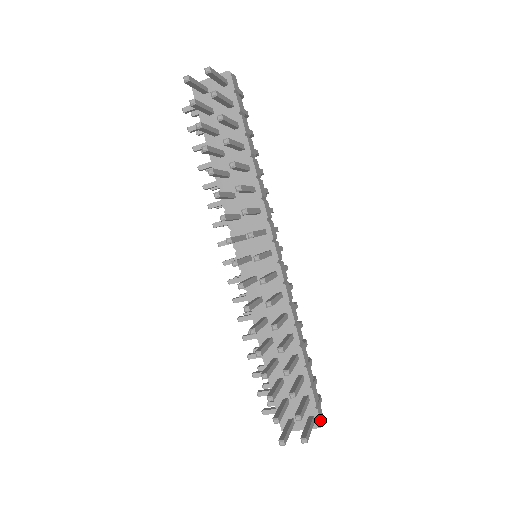
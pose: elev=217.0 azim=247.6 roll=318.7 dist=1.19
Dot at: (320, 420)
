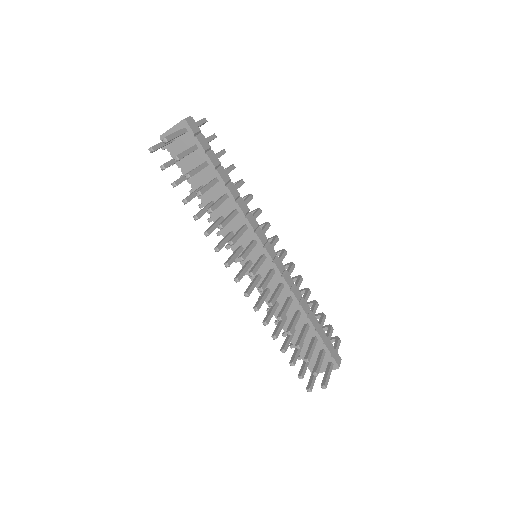
Dot at: (337, 364)
